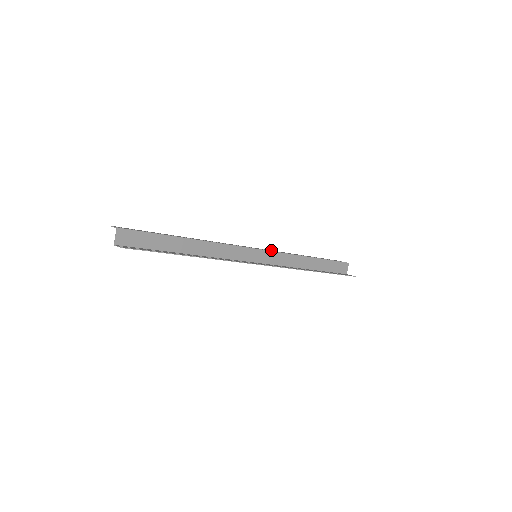
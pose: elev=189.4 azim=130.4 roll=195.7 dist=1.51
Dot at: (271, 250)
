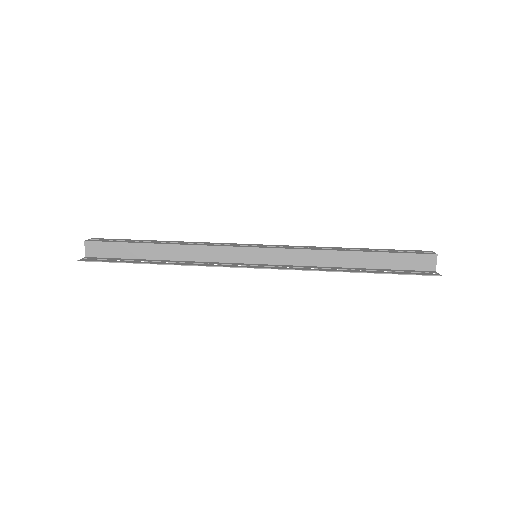
Dot at: occluded
